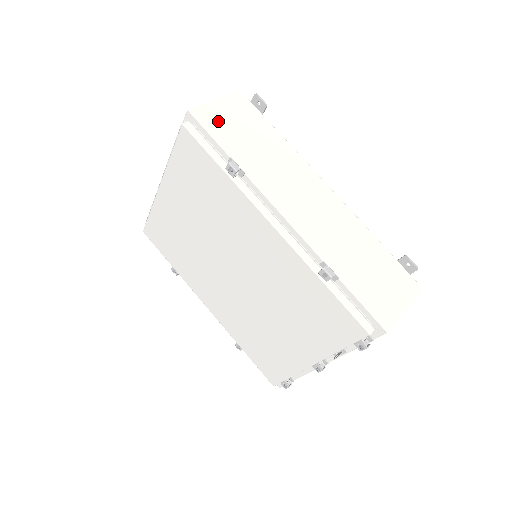
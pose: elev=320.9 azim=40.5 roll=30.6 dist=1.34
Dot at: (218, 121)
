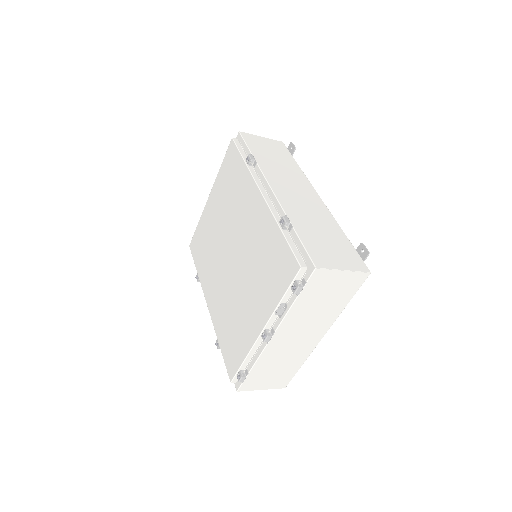
Dot at: (256, 143)
